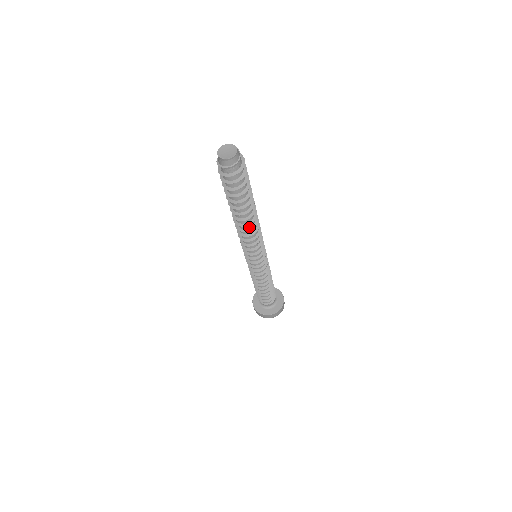
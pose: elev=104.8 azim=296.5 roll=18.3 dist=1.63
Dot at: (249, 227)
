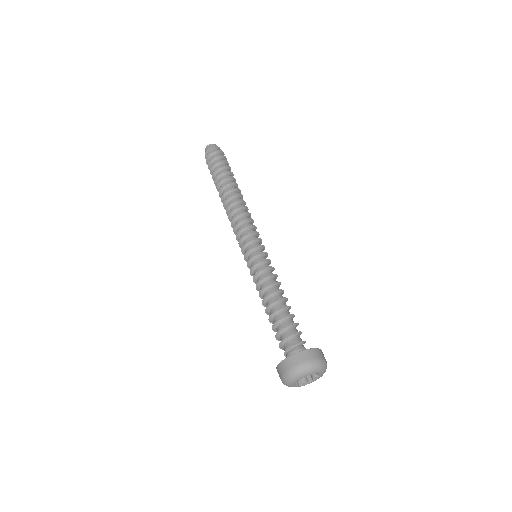
Dot at: (235, 201)
